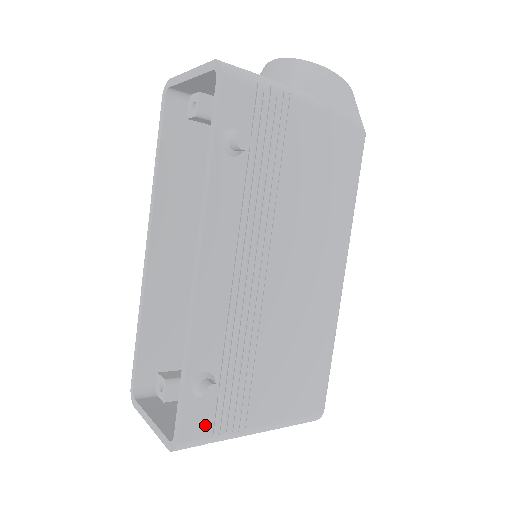
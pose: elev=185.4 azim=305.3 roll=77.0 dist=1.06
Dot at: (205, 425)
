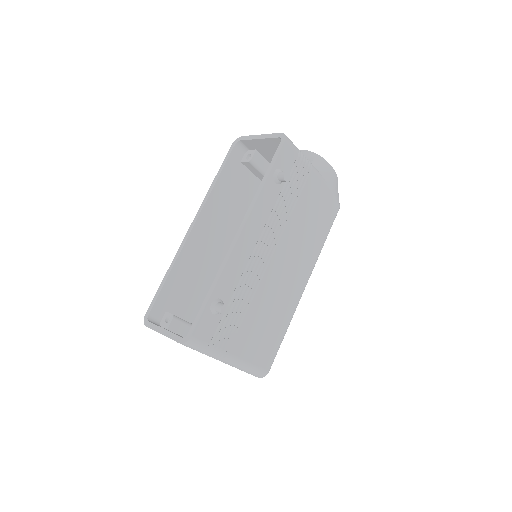
Dot at: (208, 334)
